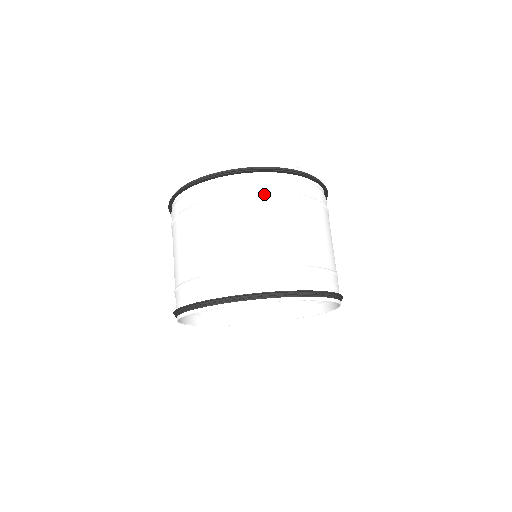
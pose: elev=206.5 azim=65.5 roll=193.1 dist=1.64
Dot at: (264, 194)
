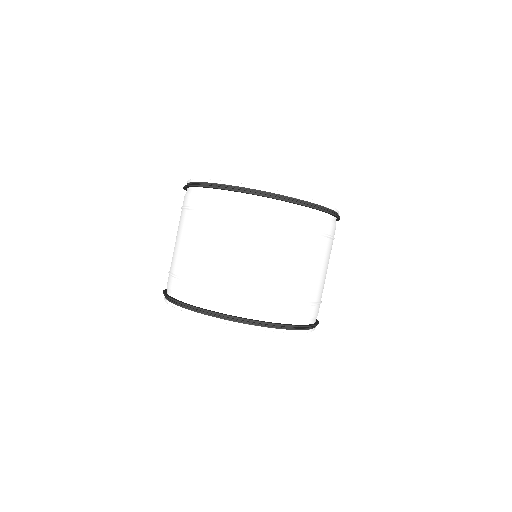
Dot at: (236, 216)
